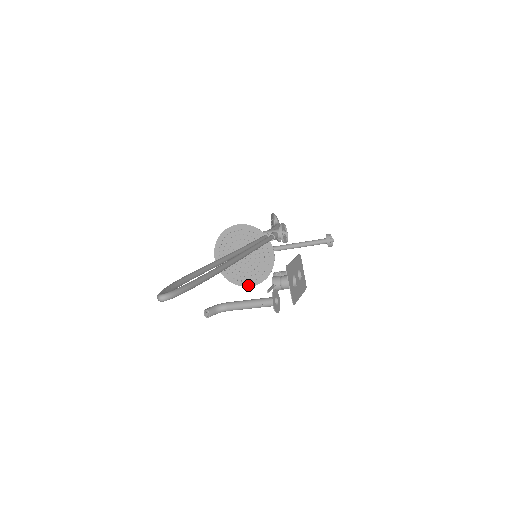
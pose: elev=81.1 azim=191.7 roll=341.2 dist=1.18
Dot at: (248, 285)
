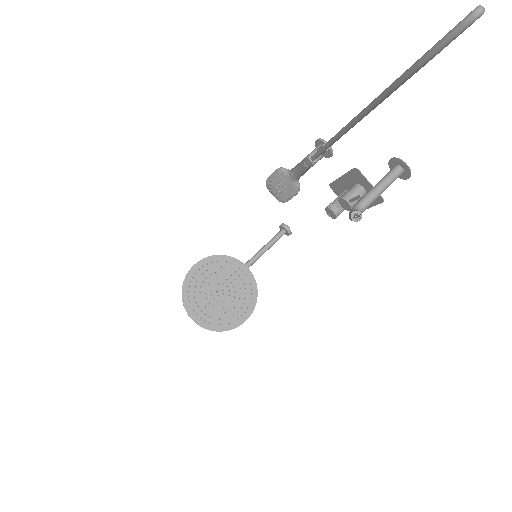
Dot at: (243, 321)
